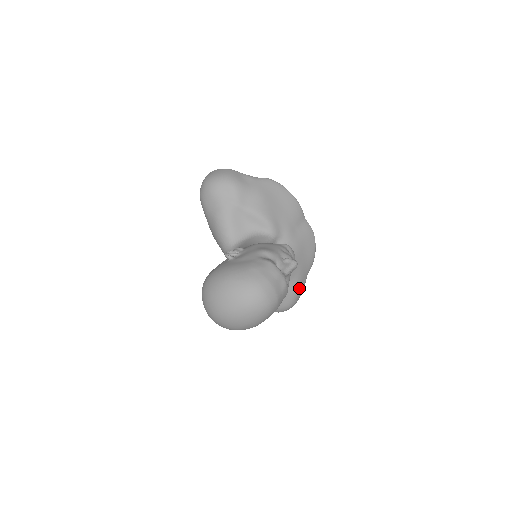
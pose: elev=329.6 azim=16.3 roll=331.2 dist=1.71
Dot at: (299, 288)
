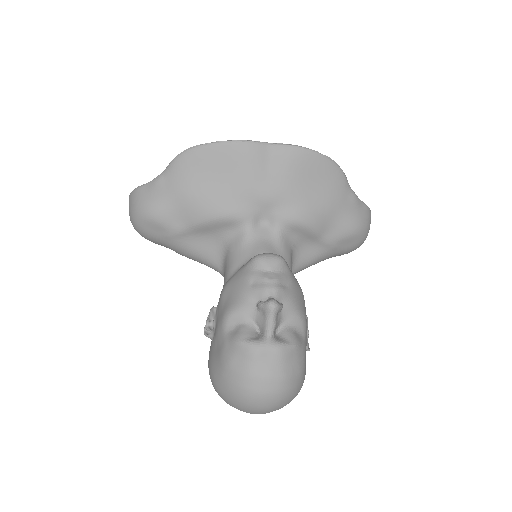
Dot at: (351, 219)
